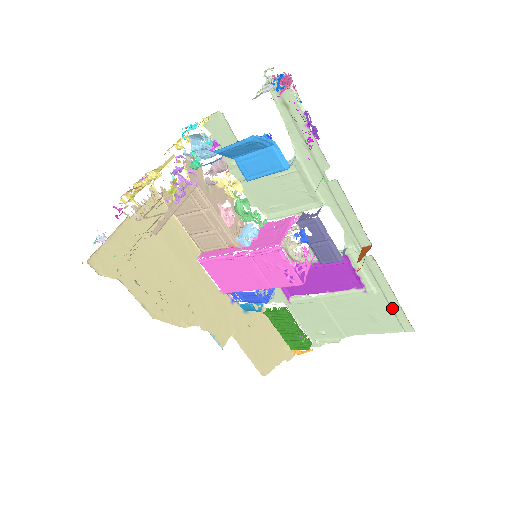
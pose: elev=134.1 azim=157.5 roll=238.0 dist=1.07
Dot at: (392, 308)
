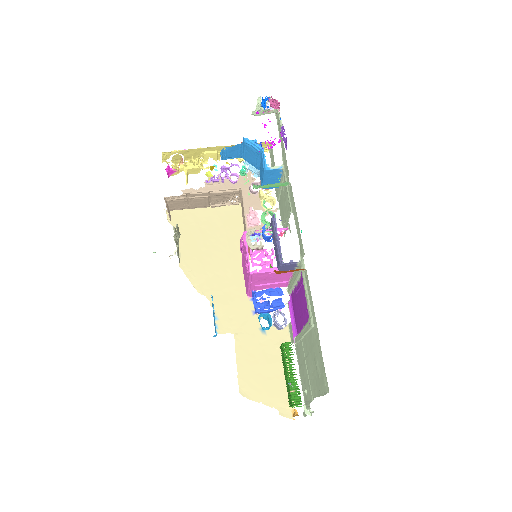
Dot at: (319, 349)
